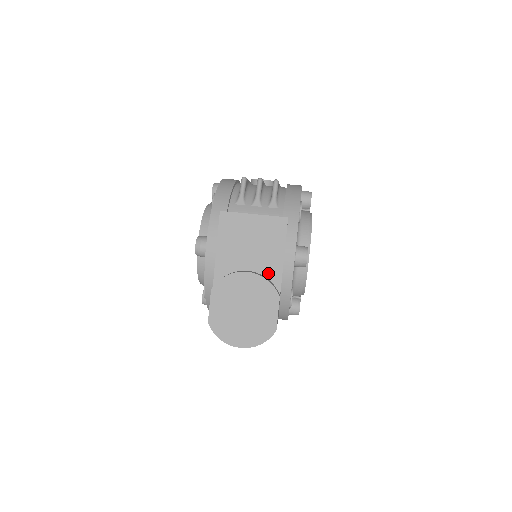
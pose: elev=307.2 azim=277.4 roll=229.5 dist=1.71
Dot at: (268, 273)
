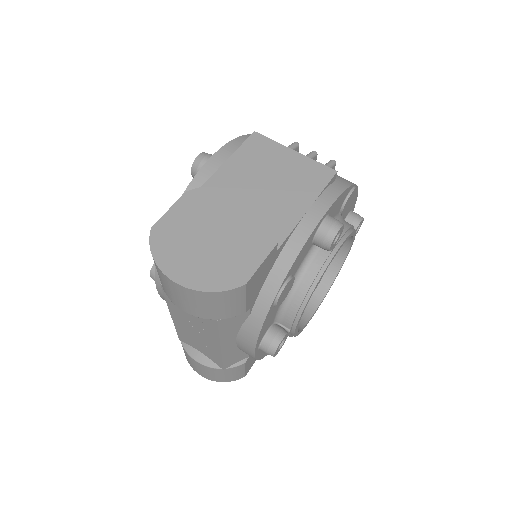
Dot at: (276, 217)
